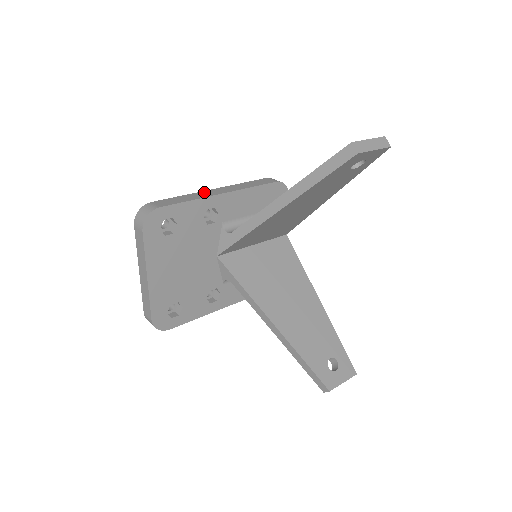
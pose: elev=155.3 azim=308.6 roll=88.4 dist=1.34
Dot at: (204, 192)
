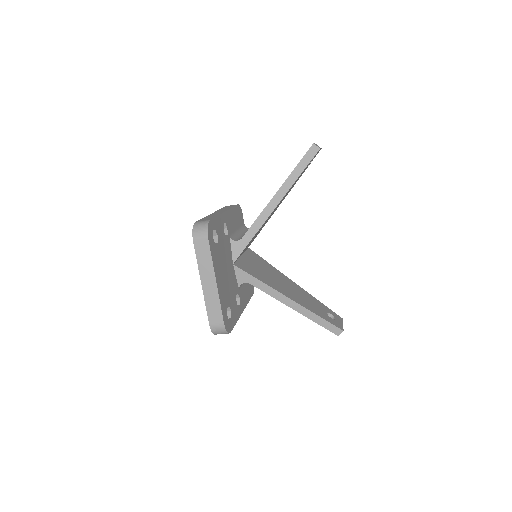
Dot at: (212, 214)
